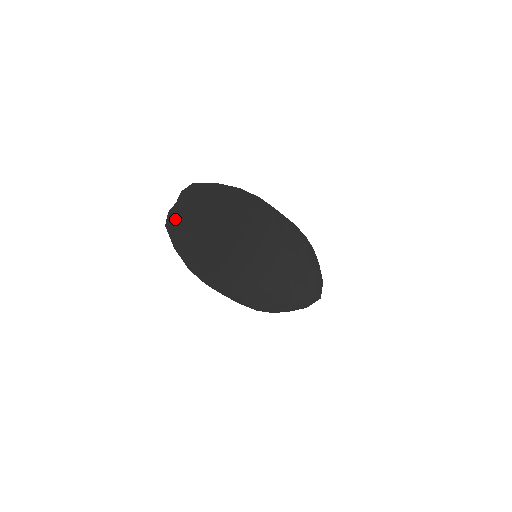
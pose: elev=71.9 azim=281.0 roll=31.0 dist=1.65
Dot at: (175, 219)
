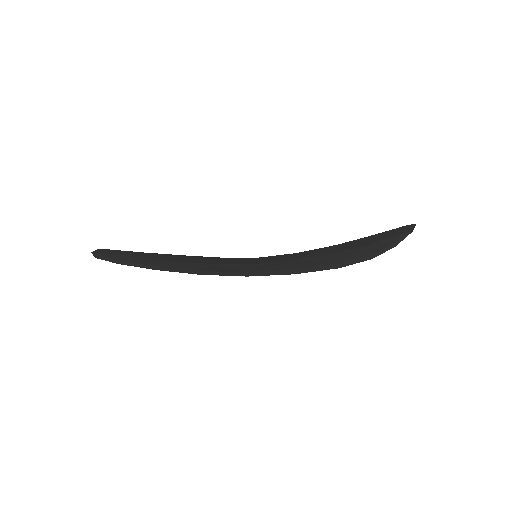
Dot at: (103, 253)
